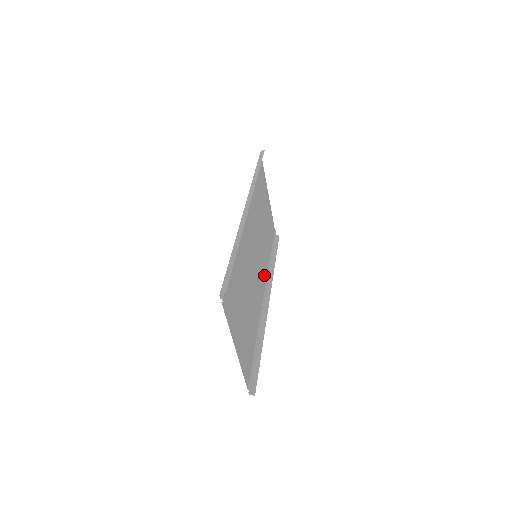
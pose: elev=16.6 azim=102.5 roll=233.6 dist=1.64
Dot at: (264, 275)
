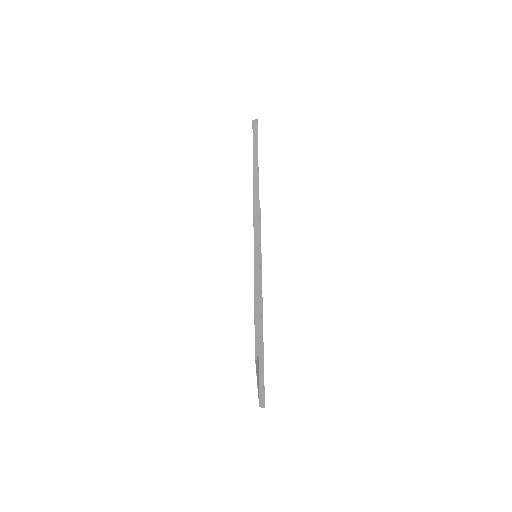
Dot at: occluded
